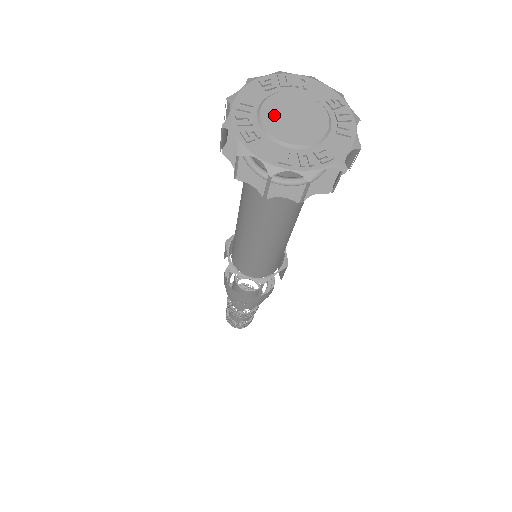
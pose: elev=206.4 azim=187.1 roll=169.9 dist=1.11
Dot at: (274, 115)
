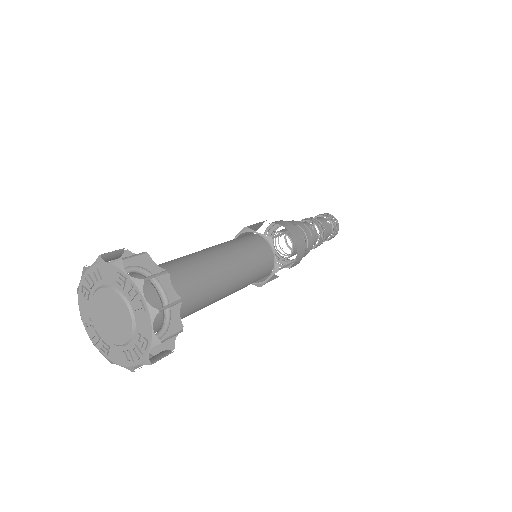
Dot at: (103, 301)
